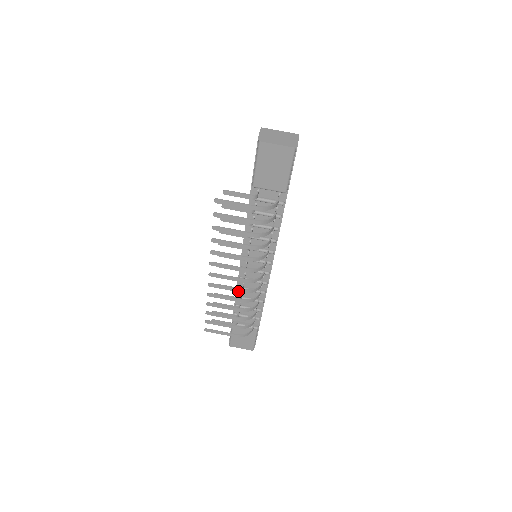
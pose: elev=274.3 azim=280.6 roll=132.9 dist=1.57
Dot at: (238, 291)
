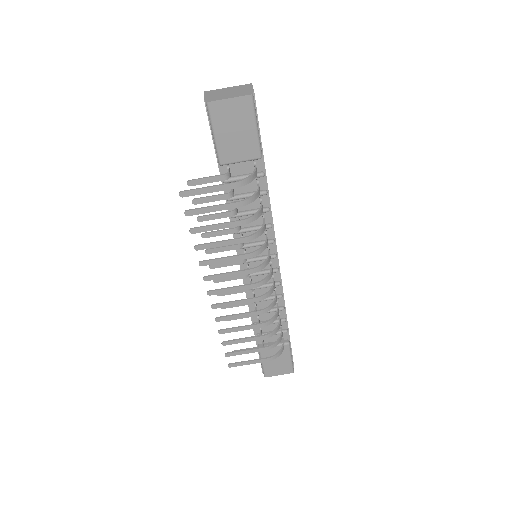
Dot at: (249, 302)
